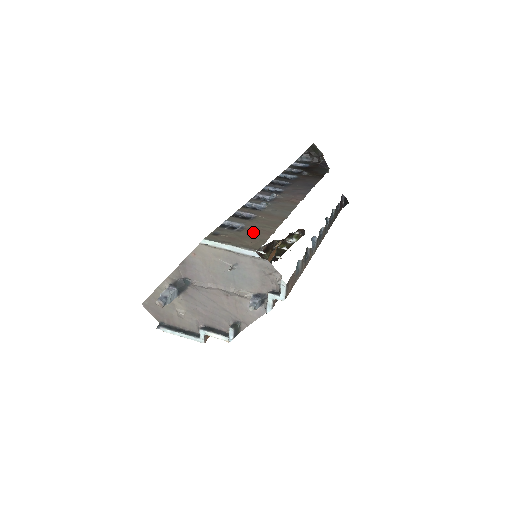
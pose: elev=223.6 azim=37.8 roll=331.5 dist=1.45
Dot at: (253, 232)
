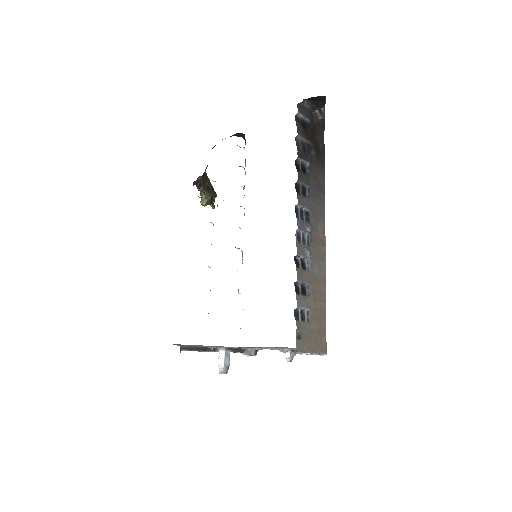
Dot at: (317, 321)
